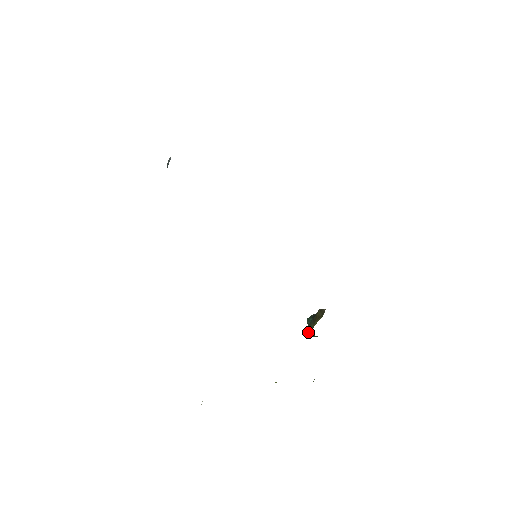
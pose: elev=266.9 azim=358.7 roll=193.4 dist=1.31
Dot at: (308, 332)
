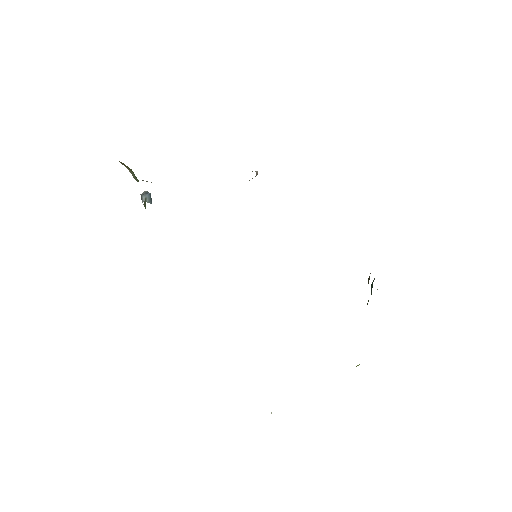
Dot at: (367, 304)
